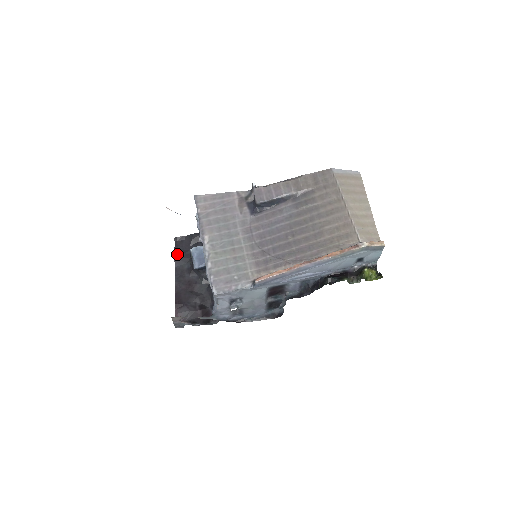
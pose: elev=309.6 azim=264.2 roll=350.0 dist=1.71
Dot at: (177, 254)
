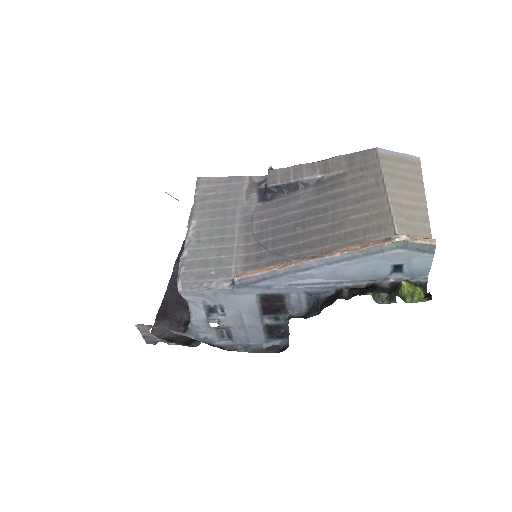
Dot at: occluded
